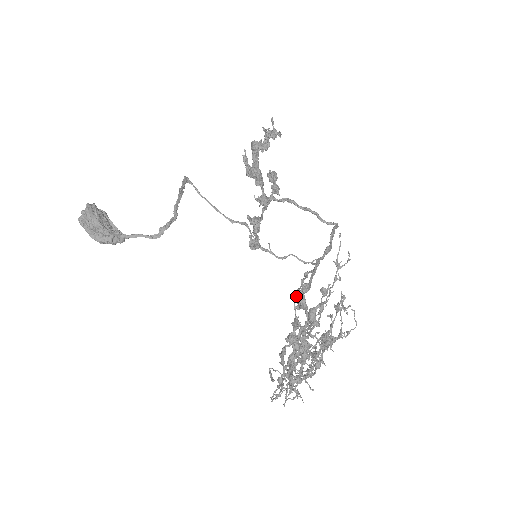
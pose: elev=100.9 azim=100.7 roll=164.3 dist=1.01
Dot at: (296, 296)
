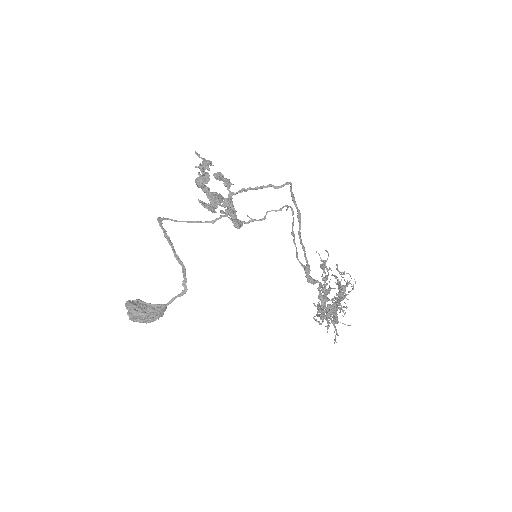
Dot at: (299, 262)
